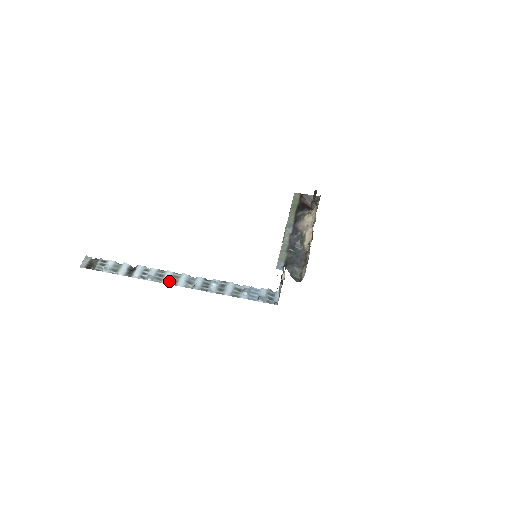
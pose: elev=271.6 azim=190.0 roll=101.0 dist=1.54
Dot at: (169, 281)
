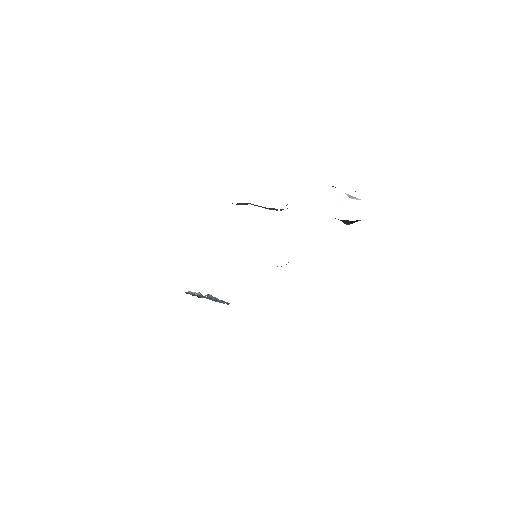
Dot at: occluded
